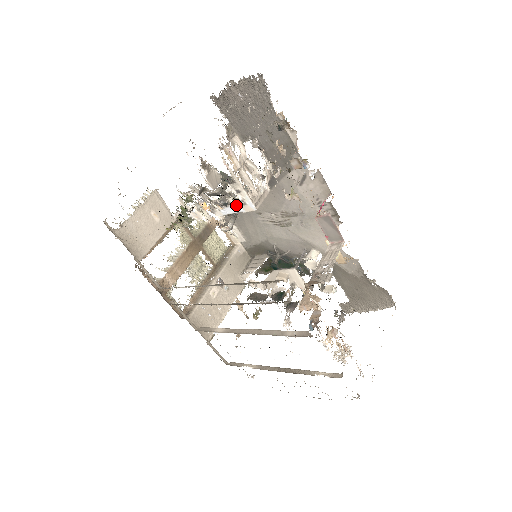
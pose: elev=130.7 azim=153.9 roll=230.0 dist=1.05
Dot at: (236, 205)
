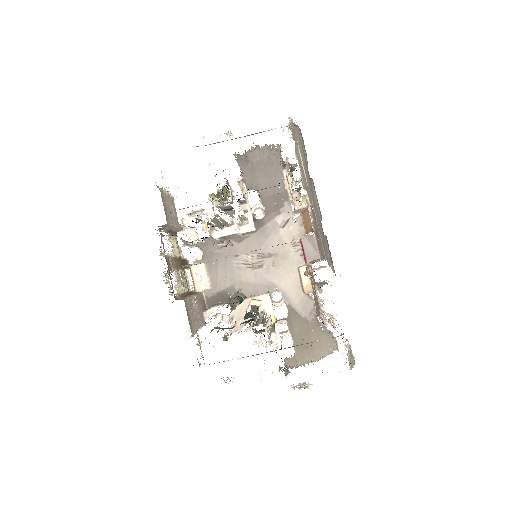
Dot at: (237, 226)
